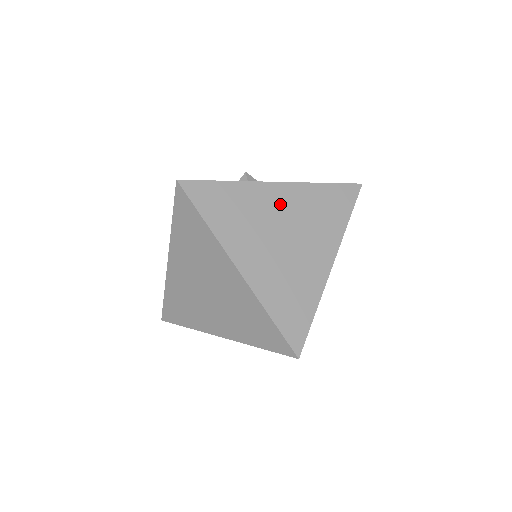
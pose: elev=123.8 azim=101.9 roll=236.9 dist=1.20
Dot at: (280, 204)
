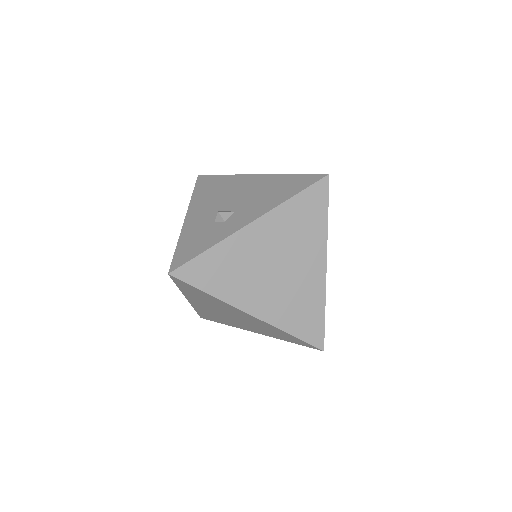
Dot at: (262, 241)
